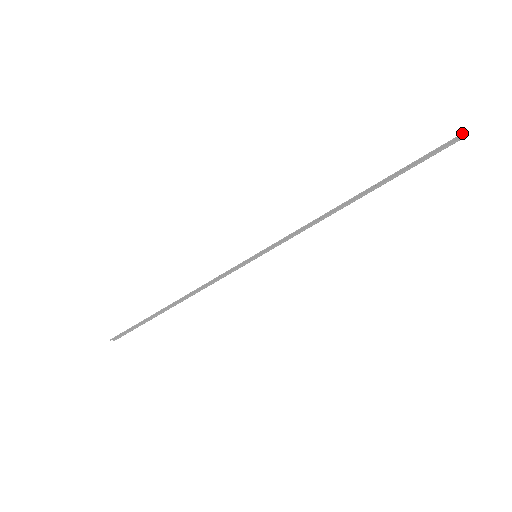
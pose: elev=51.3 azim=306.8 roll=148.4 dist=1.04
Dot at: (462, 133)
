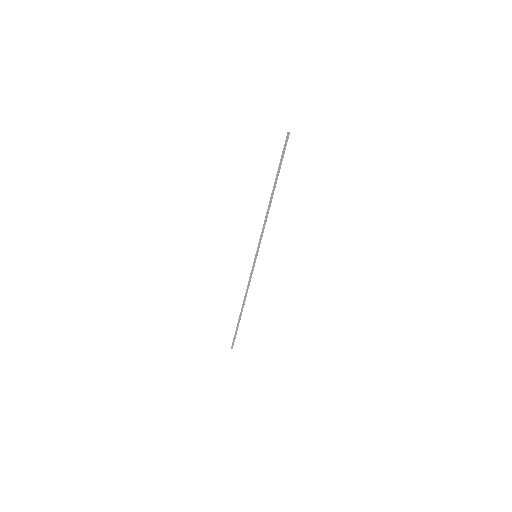
Dot at: (287, 133)
